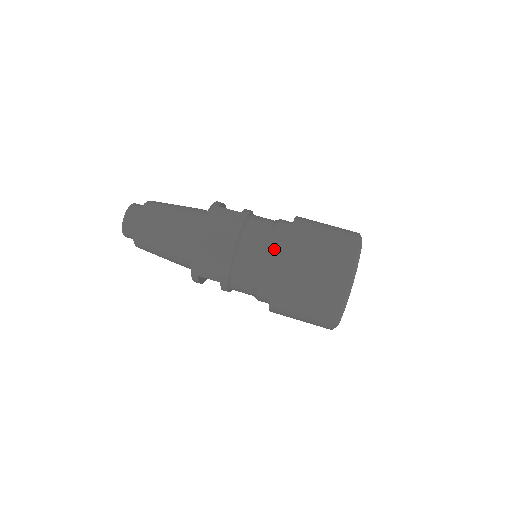
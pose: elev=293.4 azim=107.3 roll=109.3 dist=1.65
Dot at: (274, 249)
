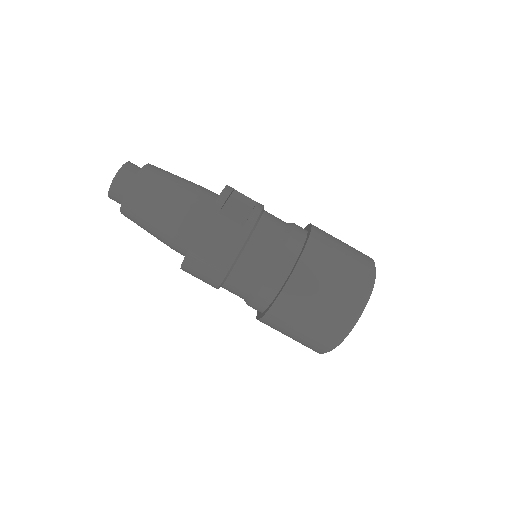
Dot at: (269, 286)
